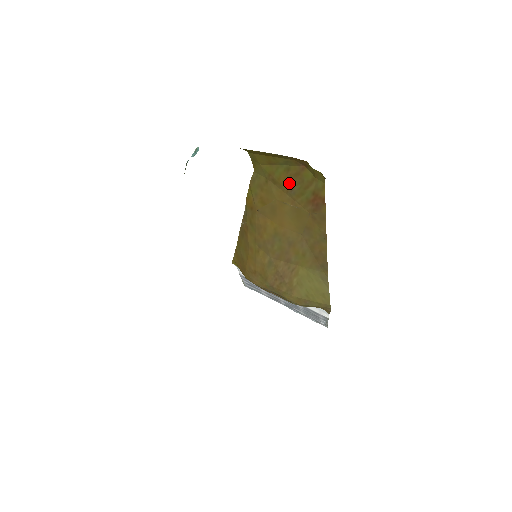
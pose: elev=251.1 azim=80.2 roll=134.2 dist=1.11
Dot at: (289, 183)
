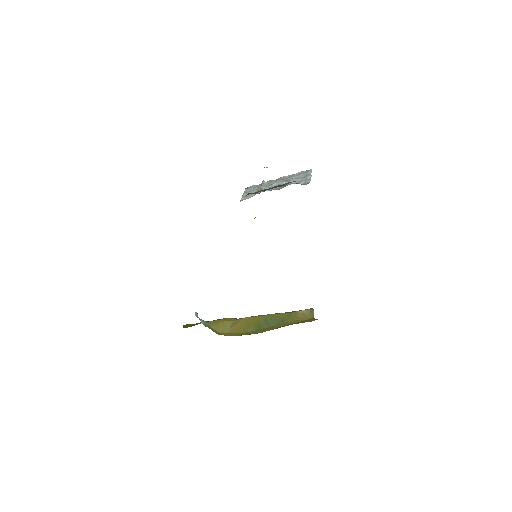
Dot at: occluded
